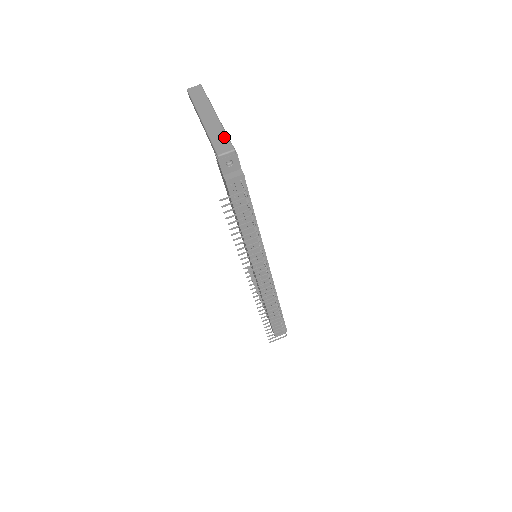
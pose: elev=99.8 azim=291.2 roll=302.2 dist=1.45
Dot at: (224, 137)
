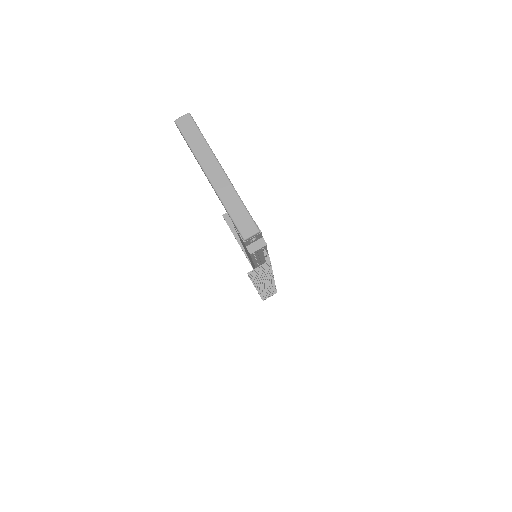
Dot at: (243, 211)
